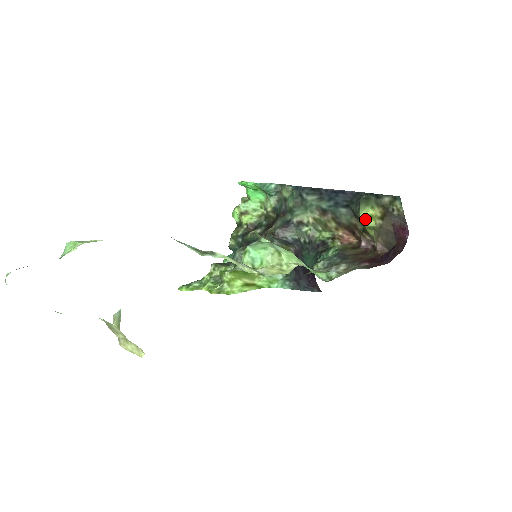
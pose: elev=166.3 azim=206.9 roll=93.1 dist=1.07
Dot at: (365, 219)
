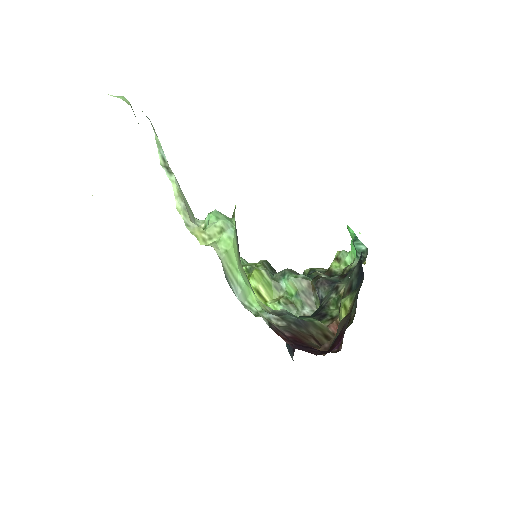
Dot at: (342, 307)
